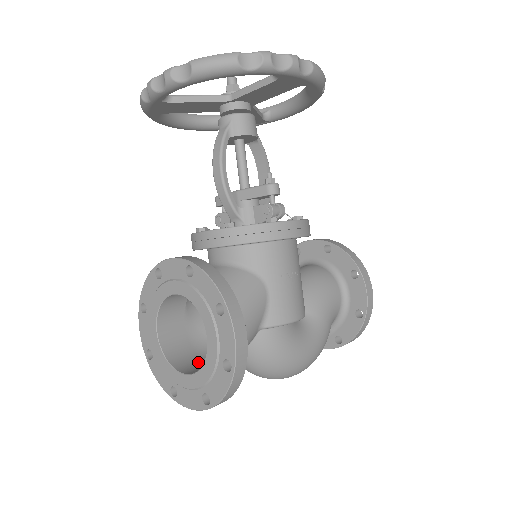
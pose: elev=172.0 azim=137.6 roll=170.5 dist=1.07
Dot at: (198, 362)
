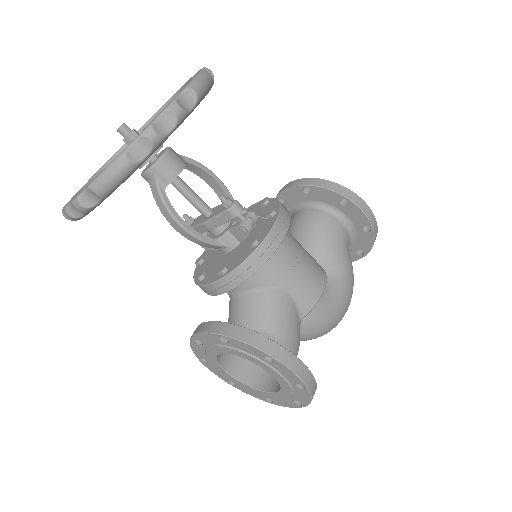
Dot at: occluded
